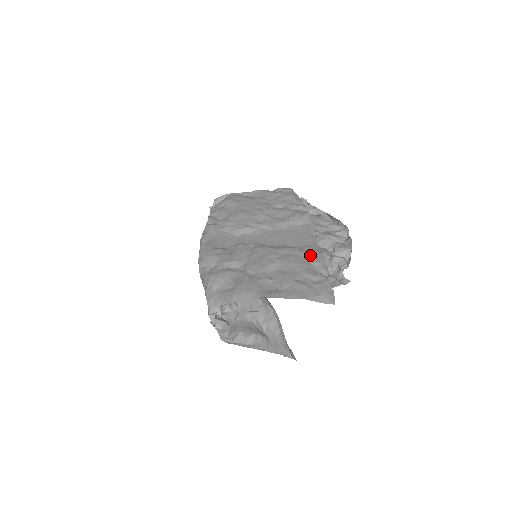
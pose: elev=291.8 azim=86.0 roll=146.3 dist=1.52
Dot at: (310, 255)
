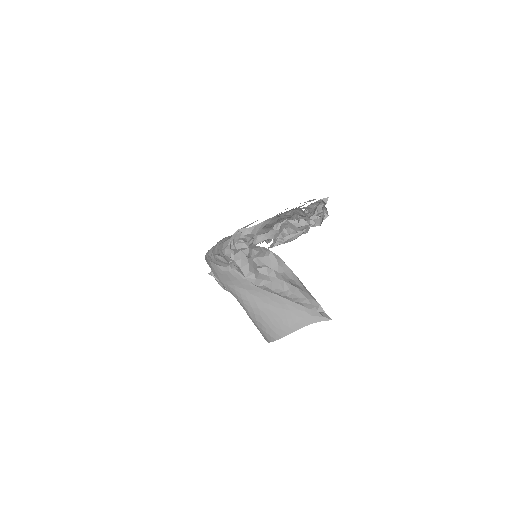
Dot at: occluded
